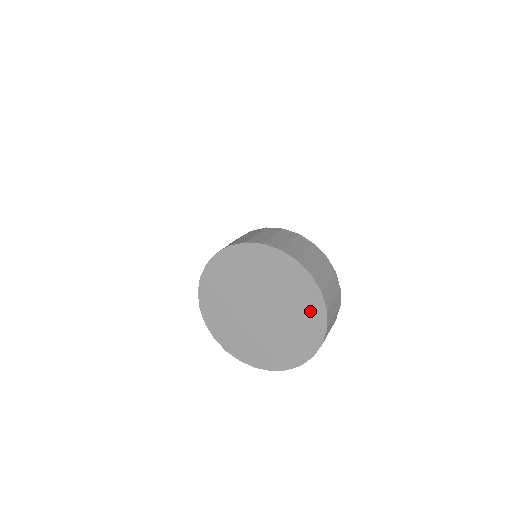
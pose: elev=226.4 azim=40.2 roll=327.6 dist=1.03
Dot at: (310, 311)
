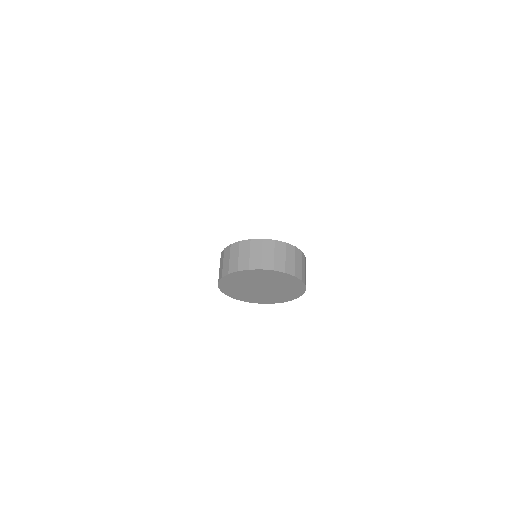
Dot at: (296, 289)
